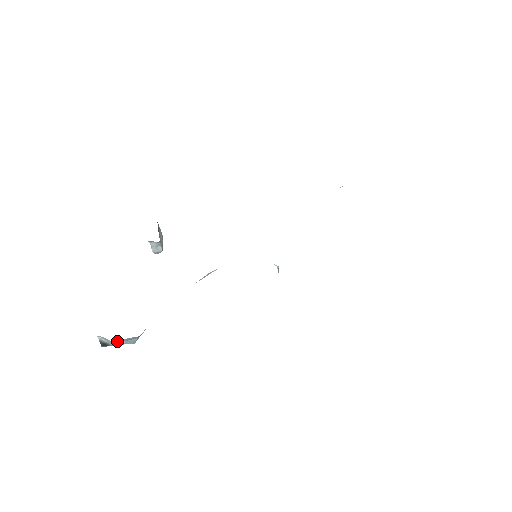
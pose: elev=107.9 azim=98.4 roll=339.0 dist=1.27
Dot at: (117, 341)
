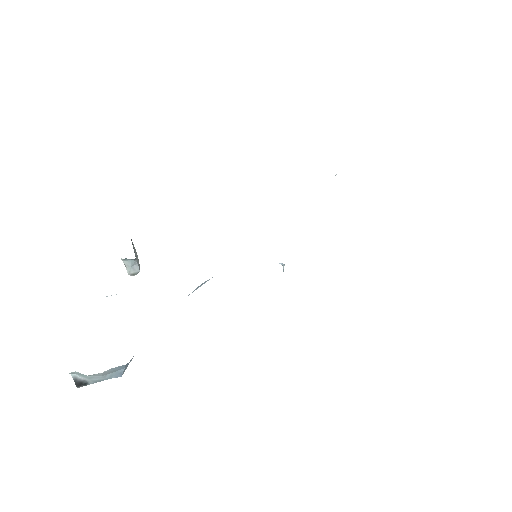
Dot at: (98, 375)
